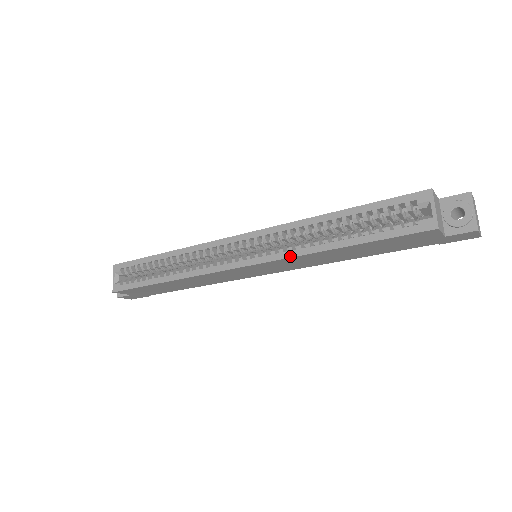
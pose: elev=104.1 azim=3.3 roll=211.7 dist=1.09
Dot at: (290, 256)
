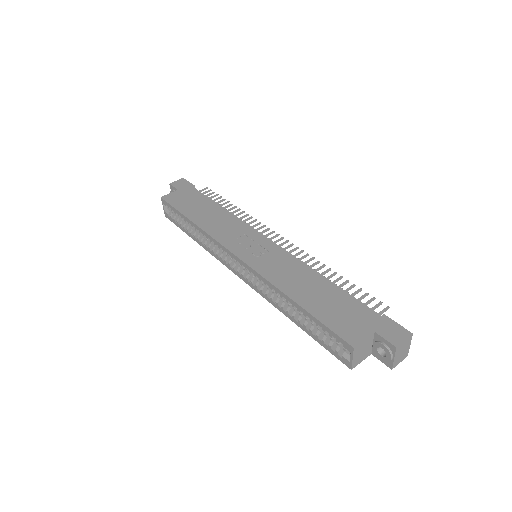
Dot at: (266, 299)
